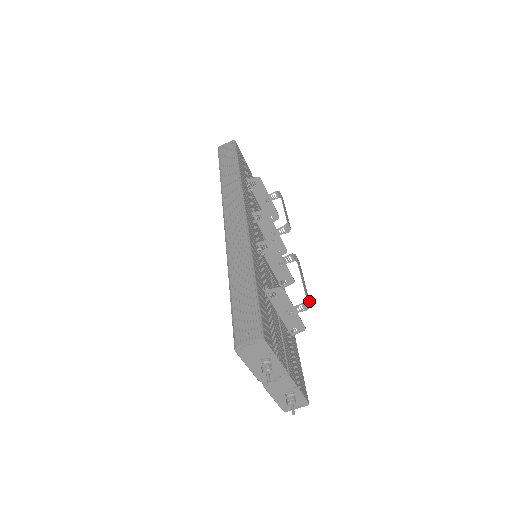
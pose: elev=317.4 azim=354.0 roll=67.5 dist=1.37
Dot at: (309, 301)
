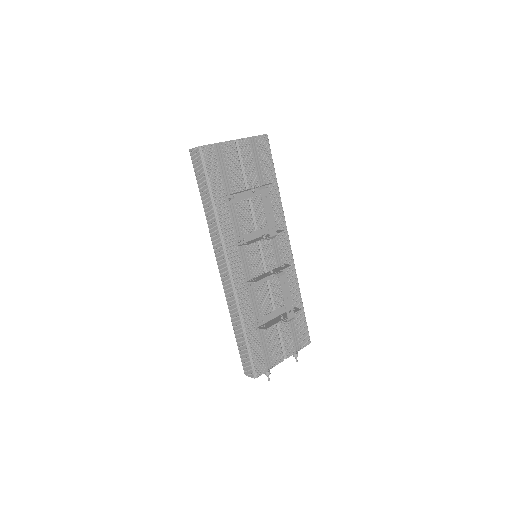
Dot at: (293, 314)
